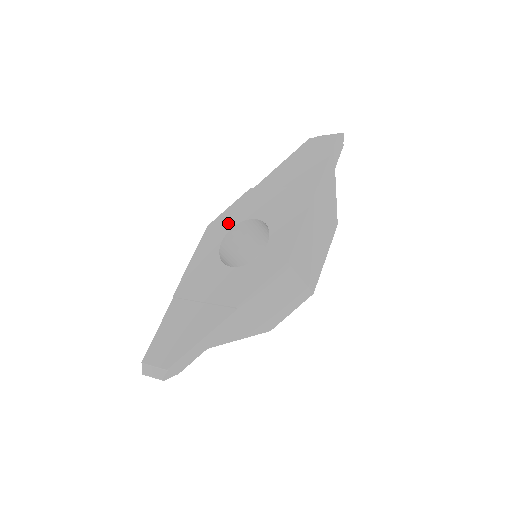
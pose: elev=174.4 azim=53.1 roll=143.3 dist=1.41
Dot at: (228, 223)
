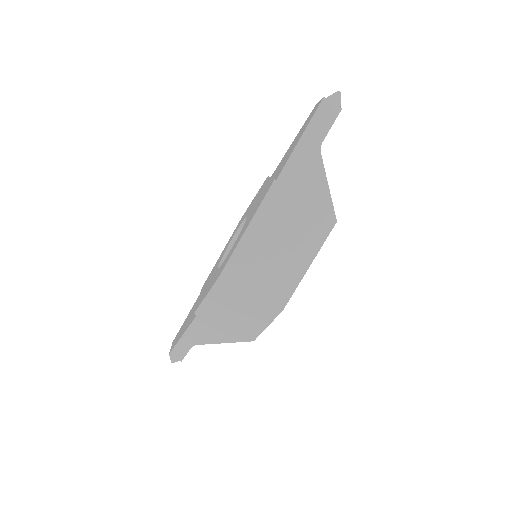
Dot at: (243, 217)
